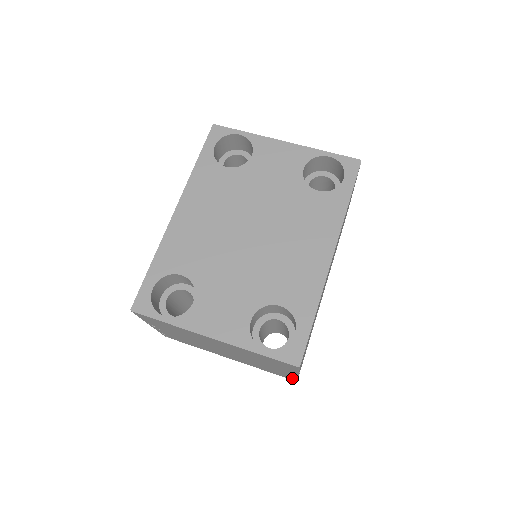
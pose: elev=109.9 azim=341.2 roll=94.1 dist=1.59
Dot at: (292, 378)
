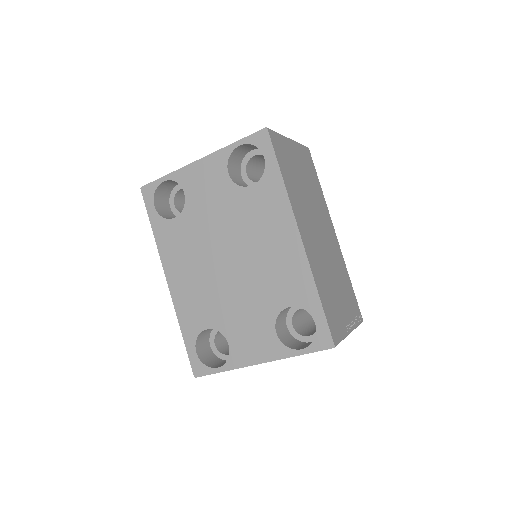
Dot at: occluded
